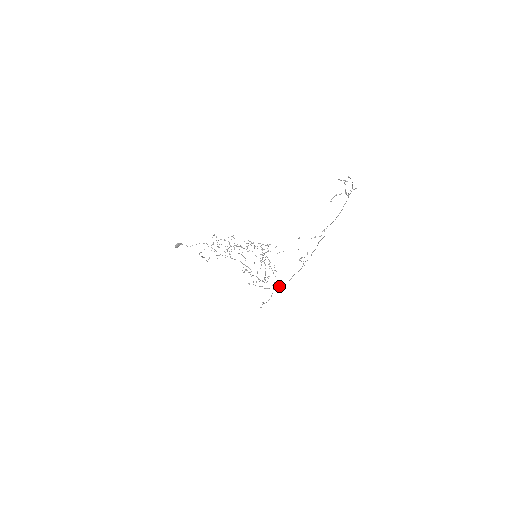
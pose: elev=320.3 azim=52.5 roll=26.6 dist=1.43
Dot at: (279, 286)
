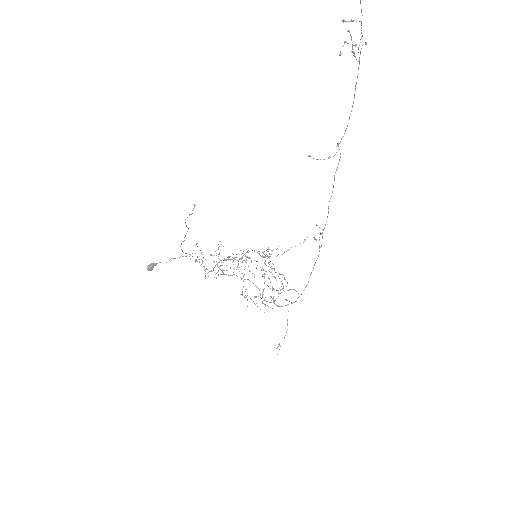
Dot at: (295, 301)
